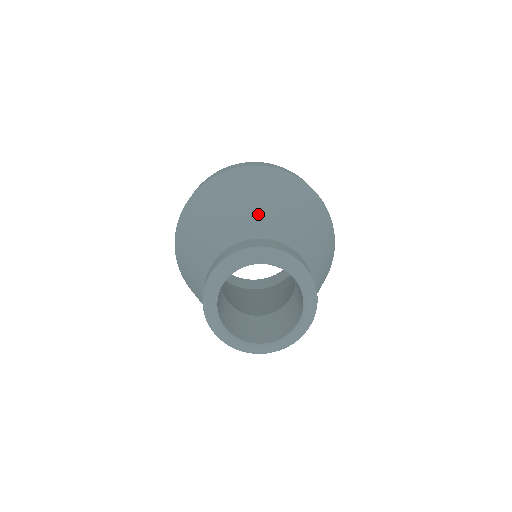
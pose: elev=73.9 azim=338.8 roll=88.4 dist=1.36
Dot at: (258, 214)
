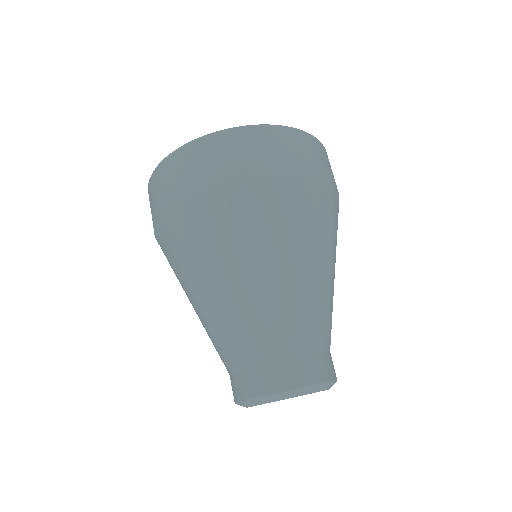
Dot at: (325, 303)
